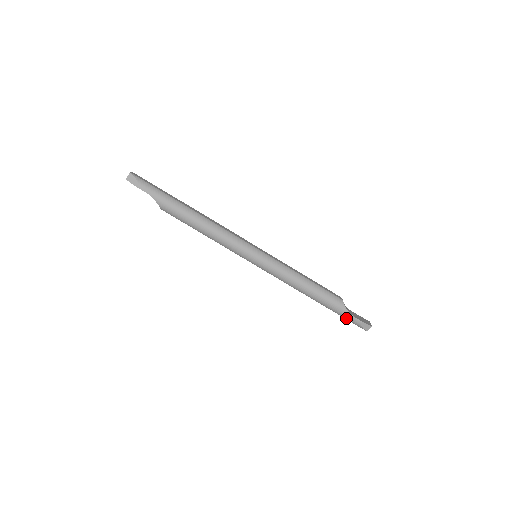
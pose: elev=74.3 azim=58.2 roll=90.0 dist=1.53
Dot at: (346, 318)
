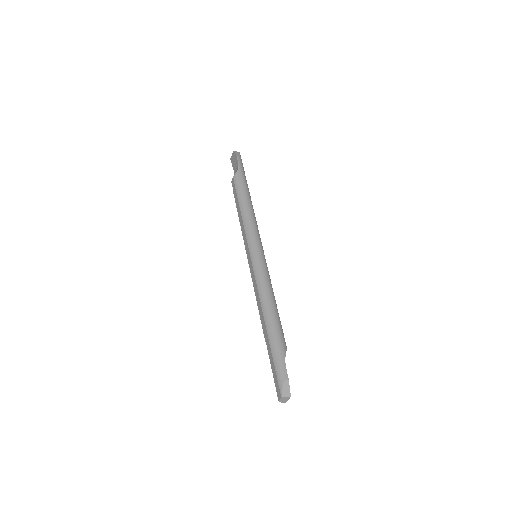
Dot at: (276, 363)
